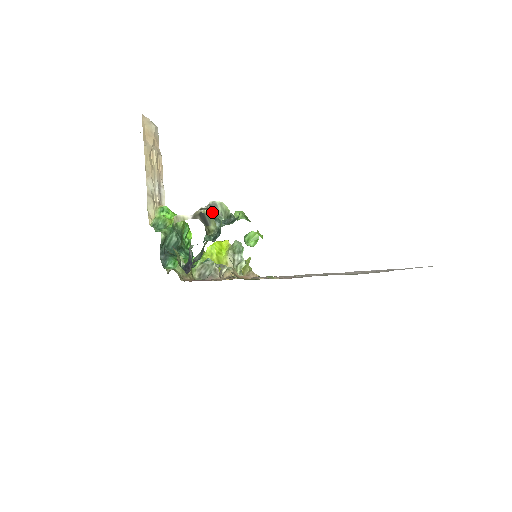
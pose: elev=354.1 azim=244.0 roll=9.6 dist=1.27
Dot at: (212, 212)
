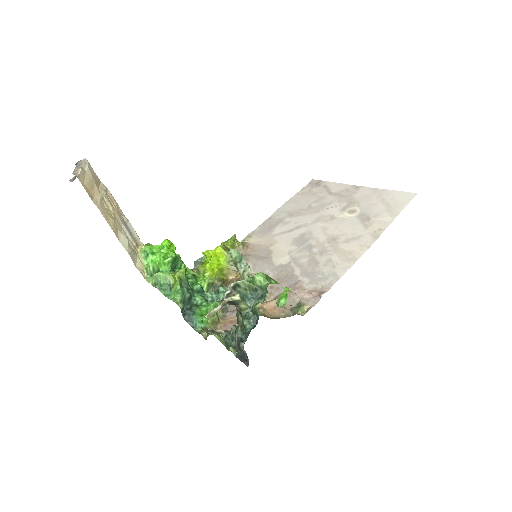
Dot at: (239, 296)
